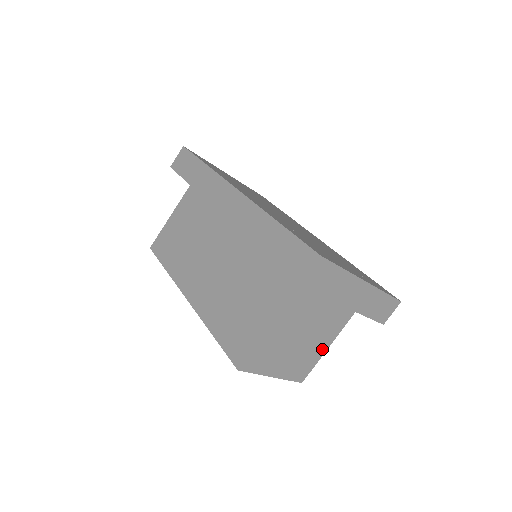
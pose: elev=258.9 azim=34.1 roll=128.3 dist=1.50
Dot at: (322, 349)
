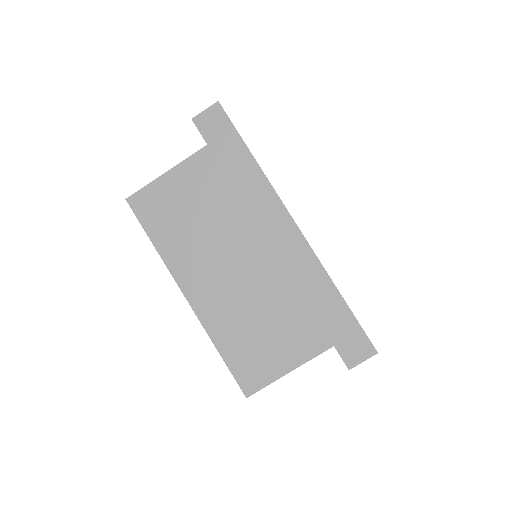
Dot at: occluded
